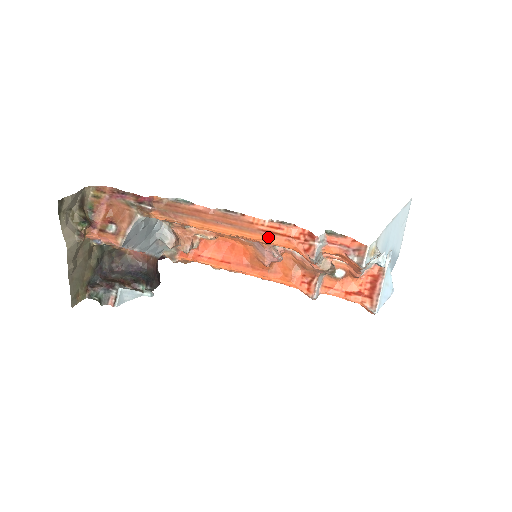
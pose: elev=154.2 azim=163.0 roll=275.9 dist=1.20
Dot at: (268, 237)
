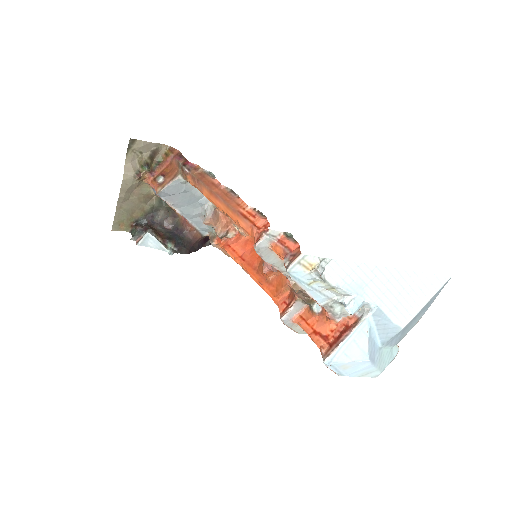
Dot at: (241, 220)
